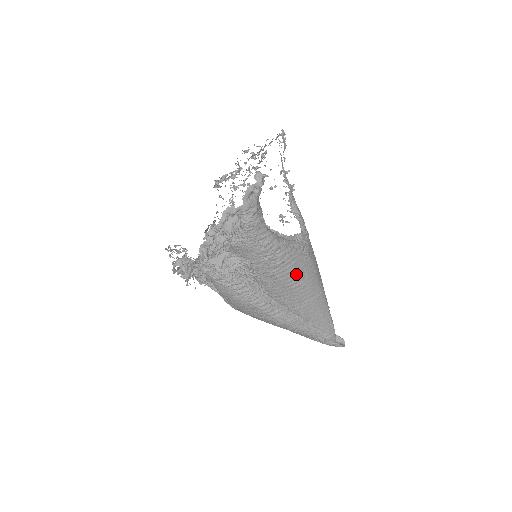
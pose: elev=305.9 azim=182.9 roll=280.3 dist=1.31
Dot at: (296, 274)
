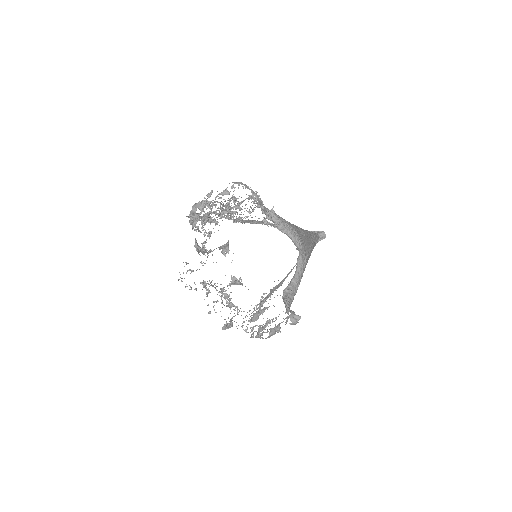
Dot at: occluded
